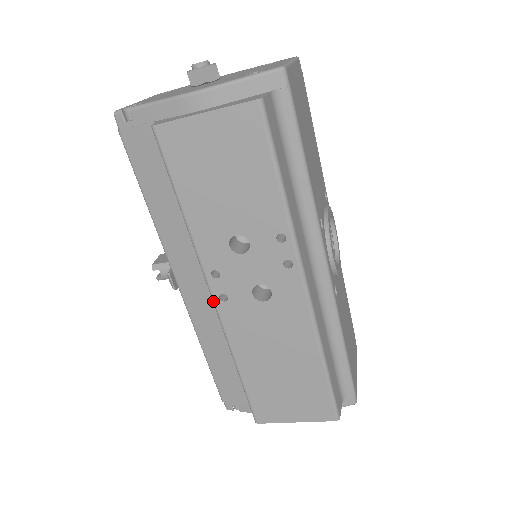
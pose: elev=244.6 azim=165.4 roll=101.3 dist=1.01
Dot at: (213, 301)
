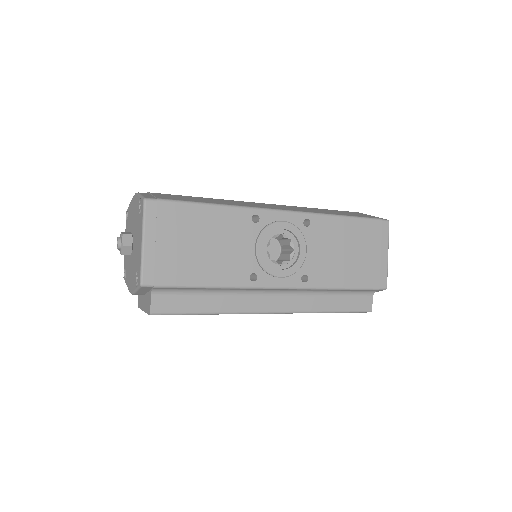
Dot at: occluded
